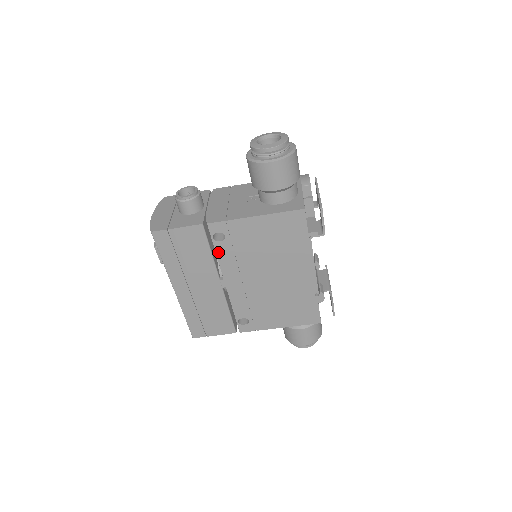
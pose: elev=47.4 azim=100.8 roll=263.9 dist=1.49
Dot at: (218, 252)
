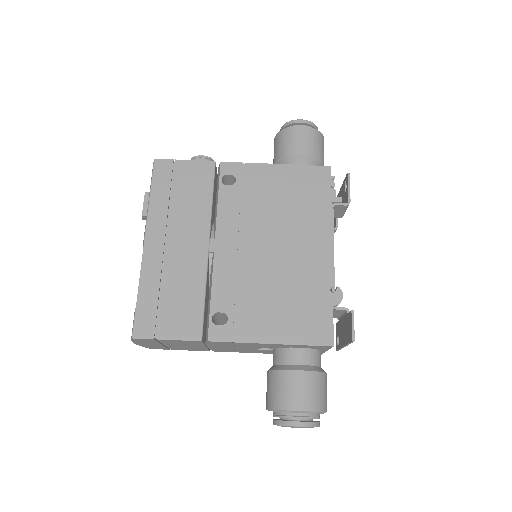
Dot at: (221, 199)
